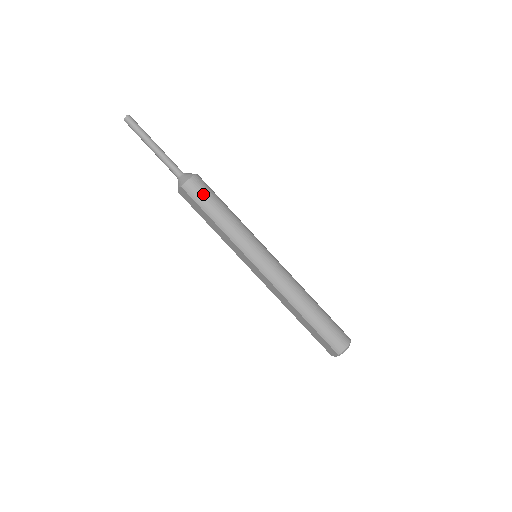
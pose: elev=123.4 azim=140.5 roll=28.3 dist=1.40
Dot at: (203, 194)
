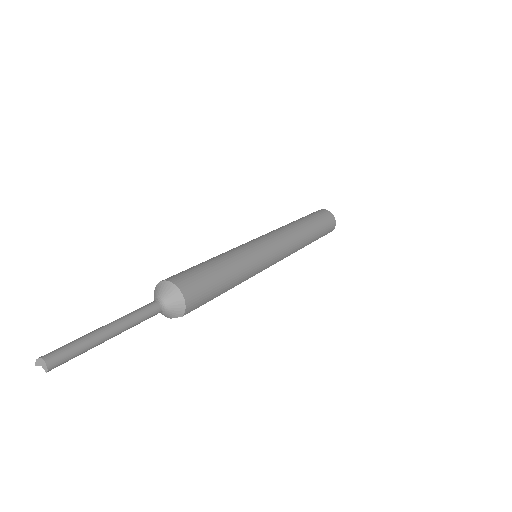
Dot at: (205, 291)
